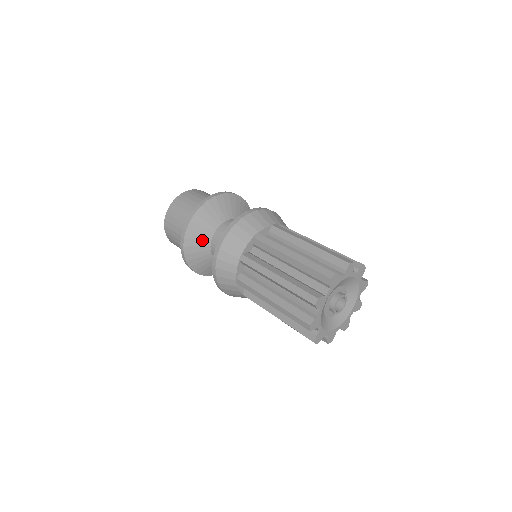
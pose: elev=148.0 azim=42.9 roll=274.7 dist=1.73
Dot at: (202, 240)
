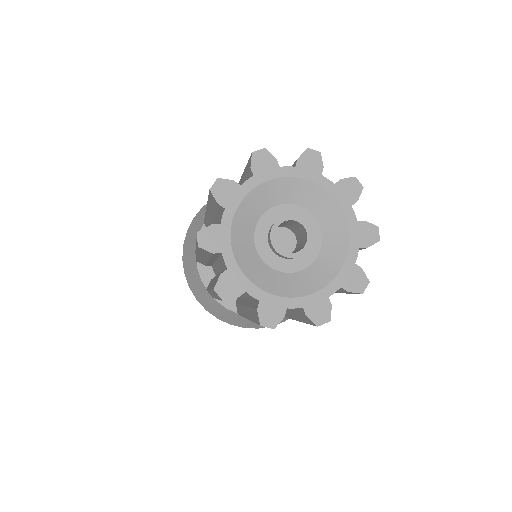
Dot at: occluded
